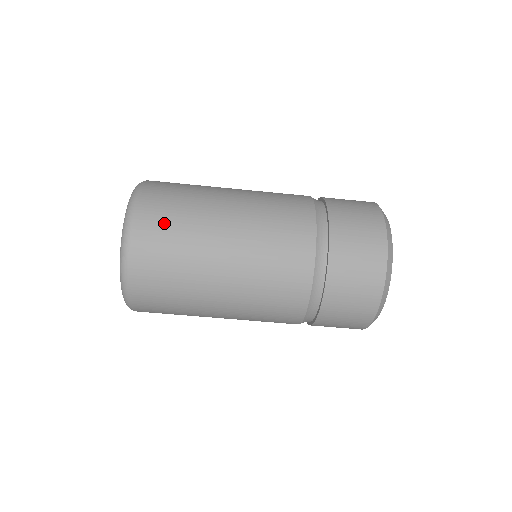
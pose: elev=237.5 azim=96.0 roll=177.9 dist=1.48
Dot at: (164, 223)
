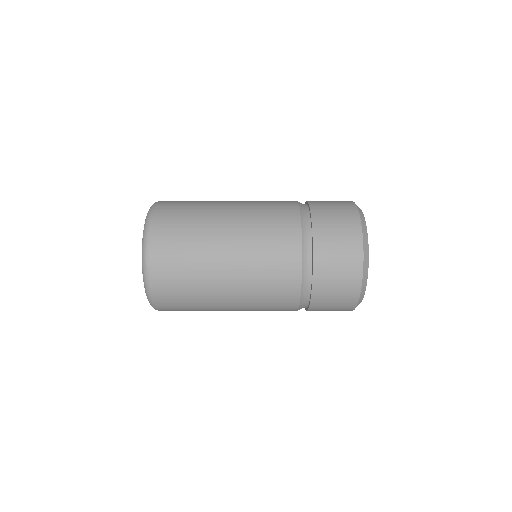
Dot at: (177, 297)
